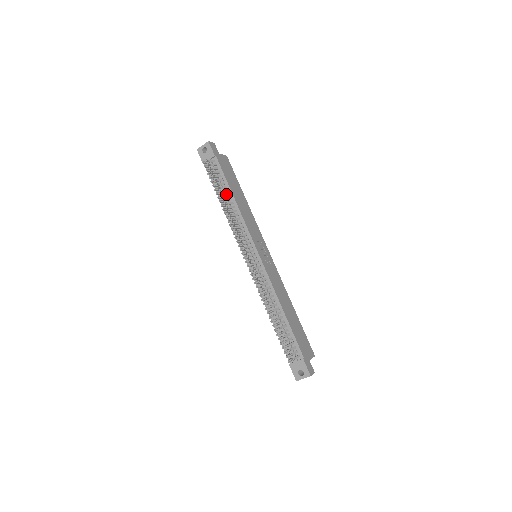
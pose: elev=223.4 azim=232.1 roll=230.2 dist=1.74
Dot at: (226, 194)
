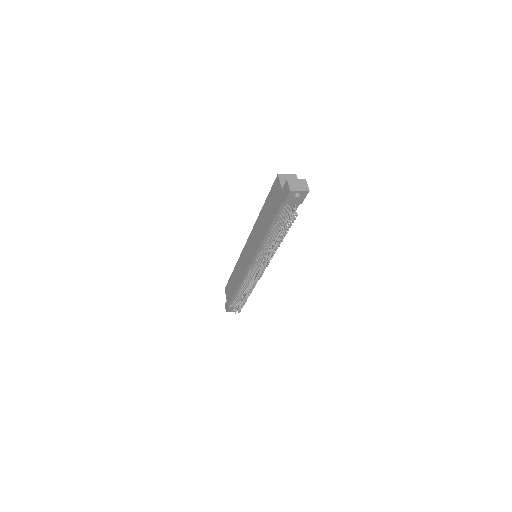
Dot at: occluded
